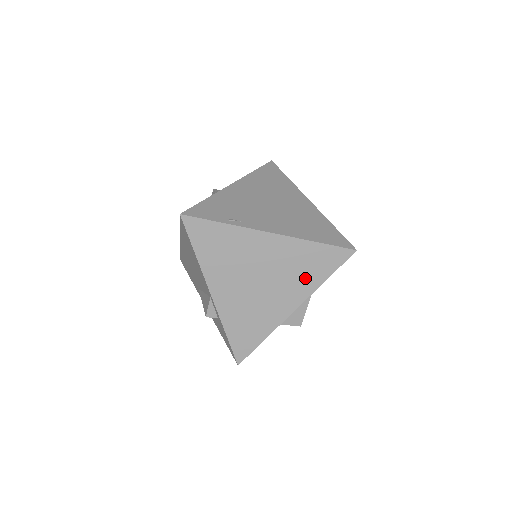
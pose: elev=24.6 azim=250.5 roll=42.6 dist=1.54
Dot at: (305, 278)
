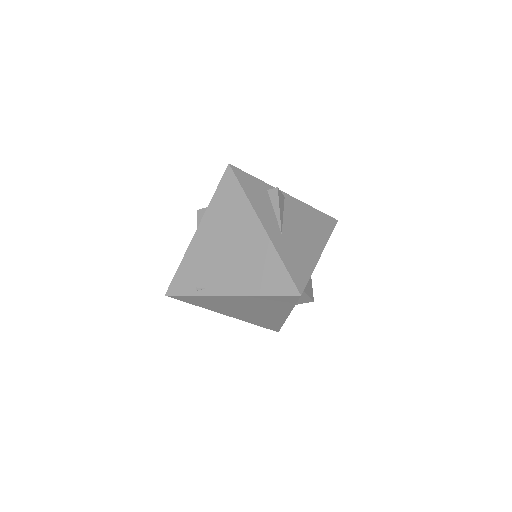
Dot at: (277, 307)
